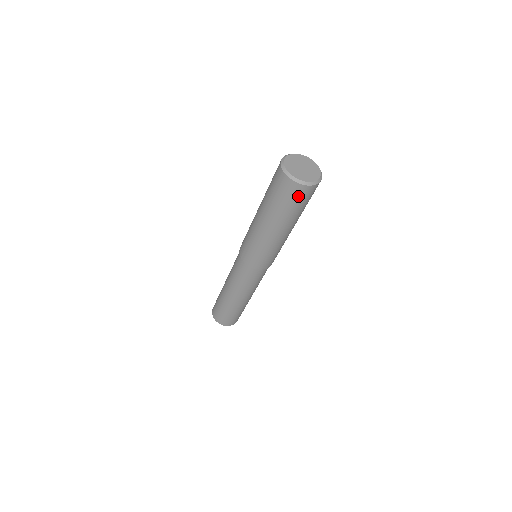
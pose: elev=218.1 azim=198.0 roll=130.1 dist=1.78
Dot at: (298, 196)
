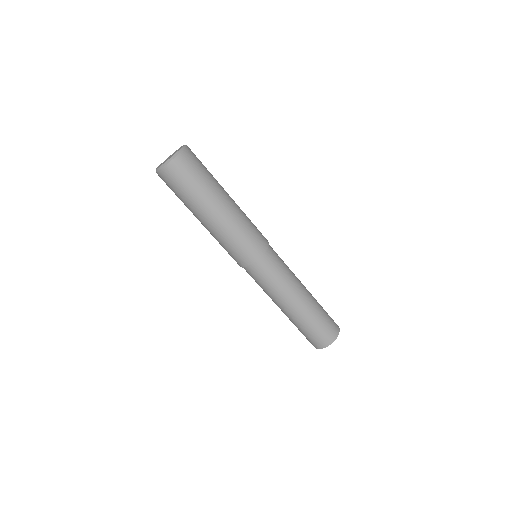
Dot at: (170, 182)
